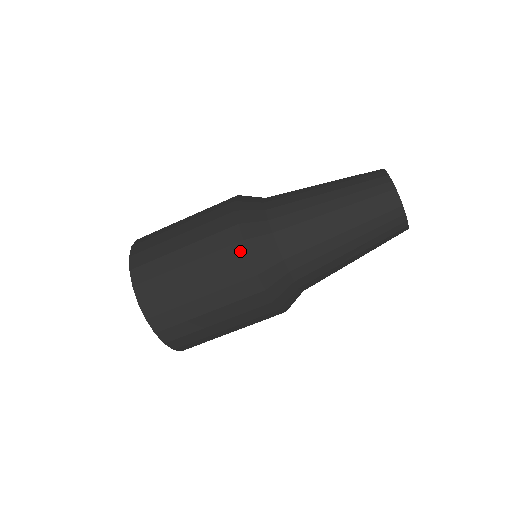
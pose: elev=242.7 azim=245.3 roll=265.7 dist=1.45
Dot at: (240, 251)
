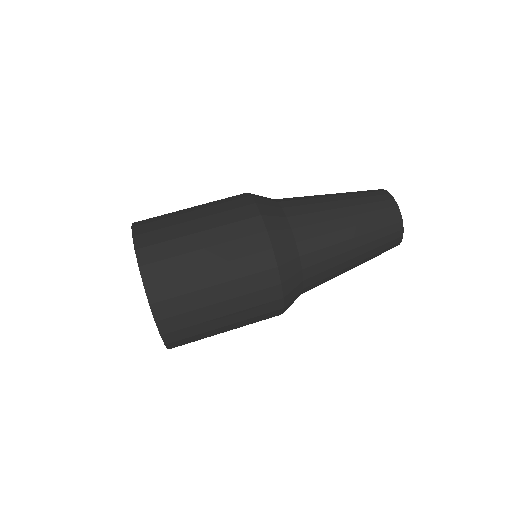
Dot at: occluded
